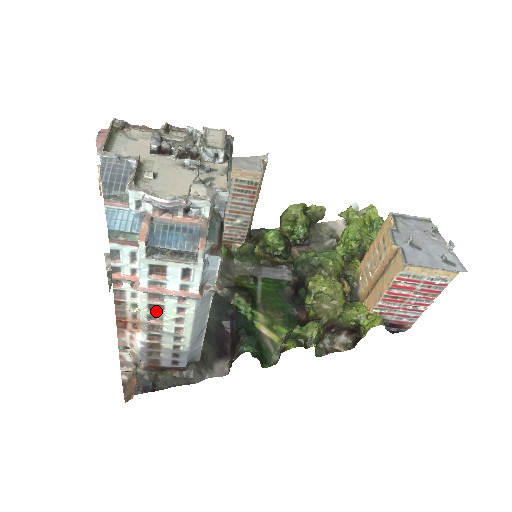
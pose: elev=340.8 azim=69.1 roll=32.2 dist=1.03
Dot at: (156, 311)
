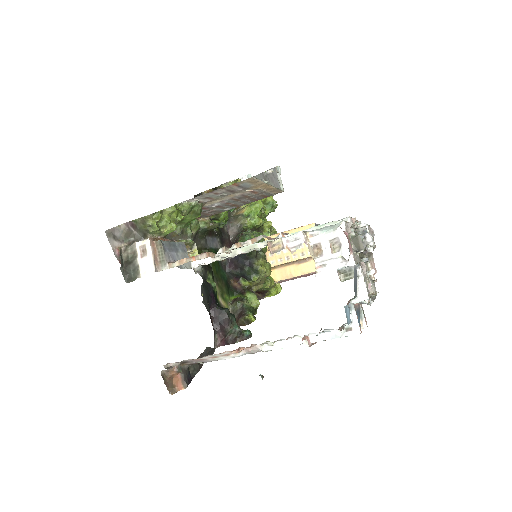
Dot at: occluded
